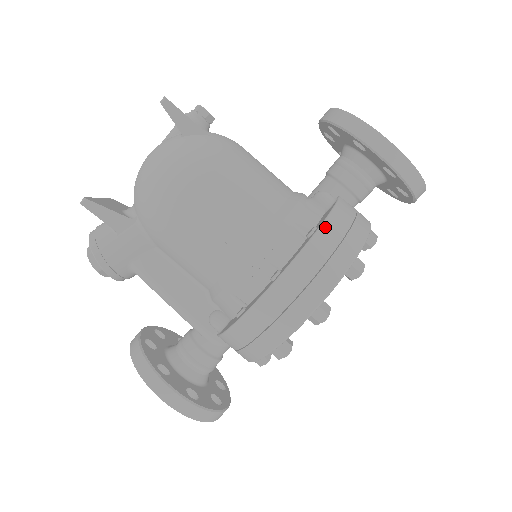
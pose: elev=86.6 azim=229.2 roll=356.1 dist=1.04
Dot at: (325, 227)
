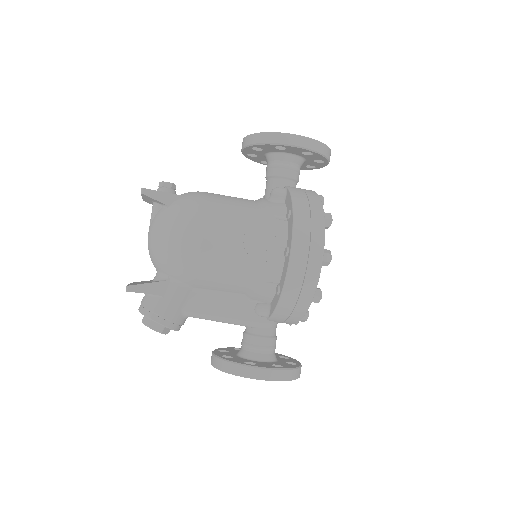
Dot at: (295, 206)
